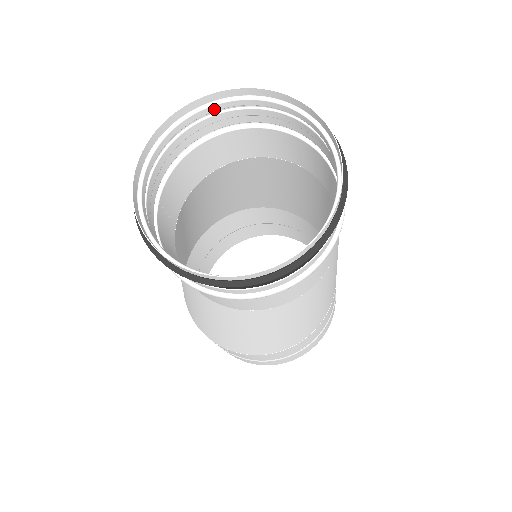
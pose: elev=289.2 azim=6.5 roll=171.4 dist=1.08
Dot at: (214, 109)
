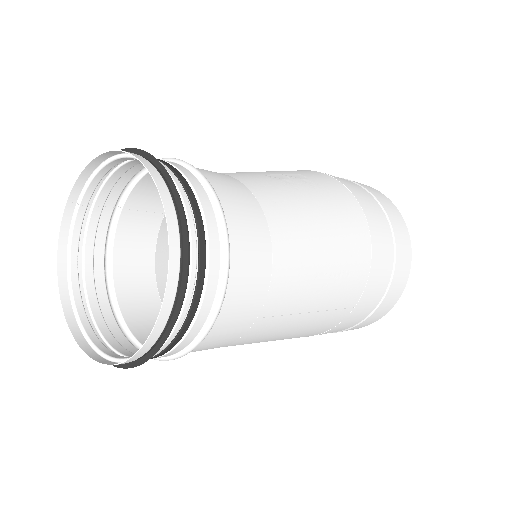
Dot at: occluded
